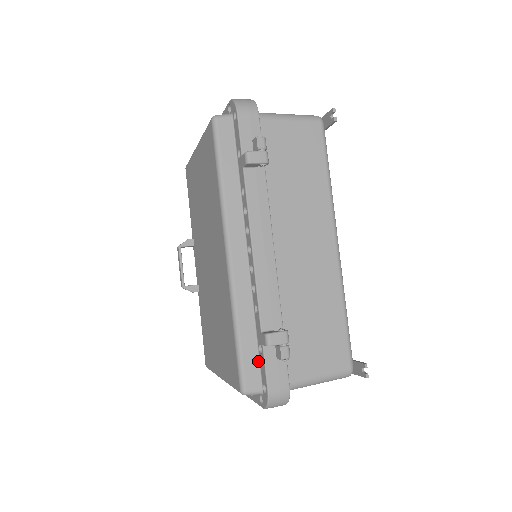
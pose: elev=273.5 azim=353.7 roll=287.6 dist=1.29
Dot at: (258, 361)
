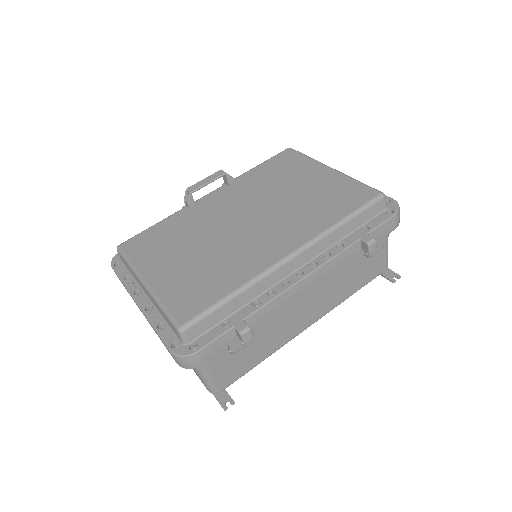
Dot at: (212, 326)
